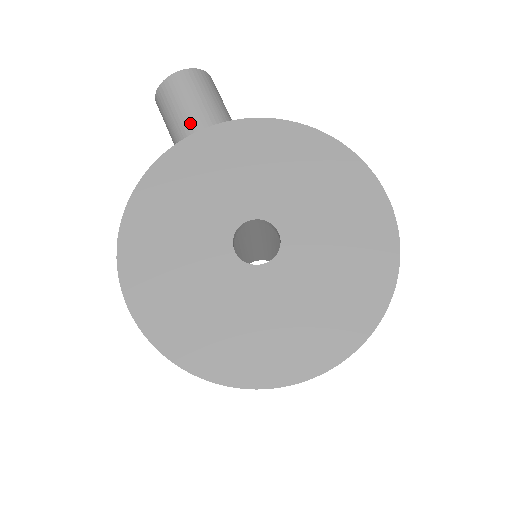
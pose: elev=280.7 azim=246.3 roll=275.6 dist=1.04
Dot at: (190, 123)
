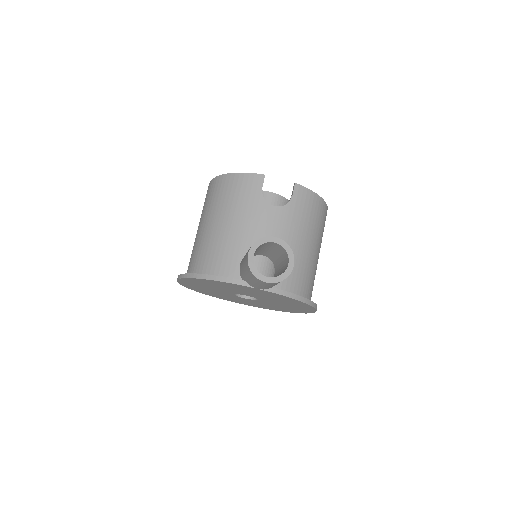
Dot at: (252, 285)
